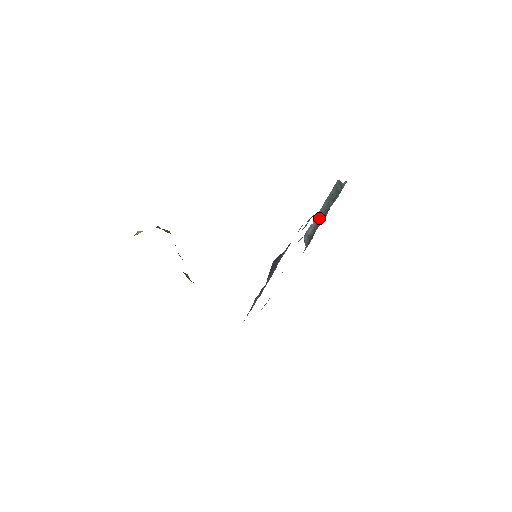
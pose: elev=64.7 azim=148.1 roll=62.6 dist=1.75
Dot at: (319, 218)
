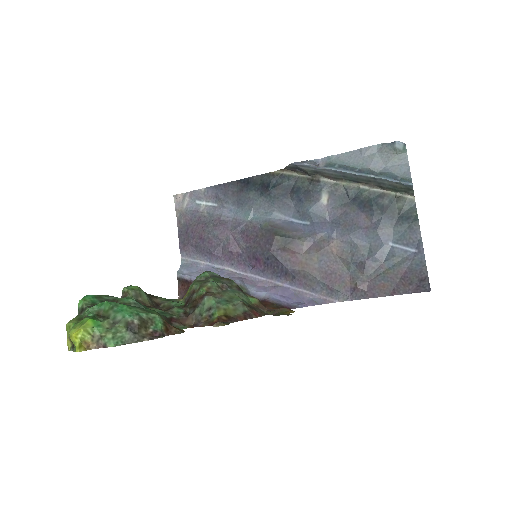
Dot at: (338, 176)
